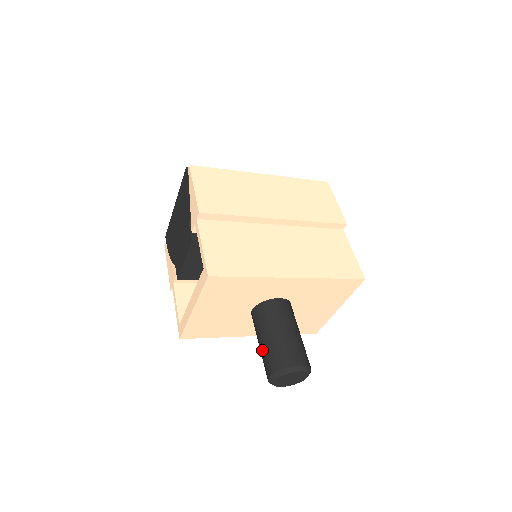
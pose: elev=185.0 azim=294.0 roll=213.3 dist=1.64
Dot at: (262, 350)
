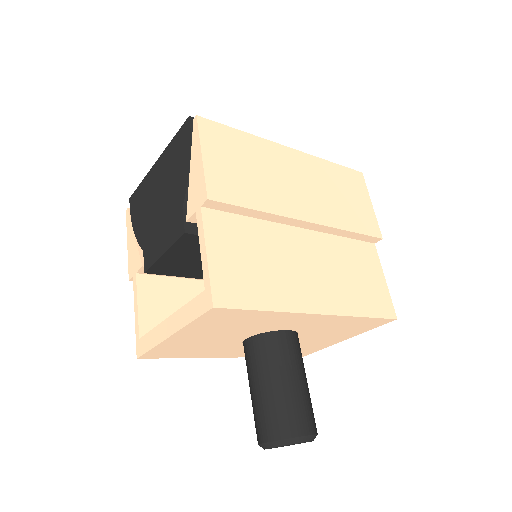
Dot at: (256, 401)
